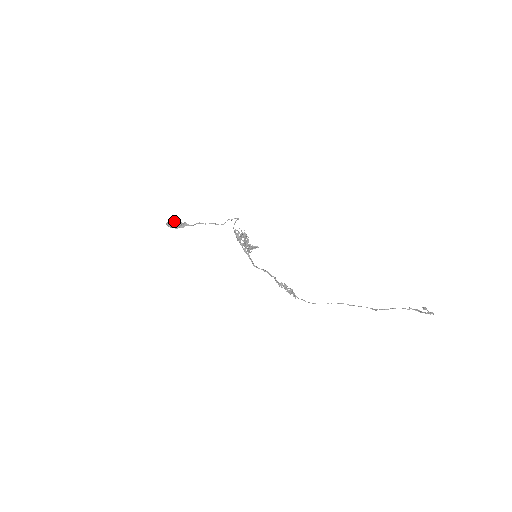
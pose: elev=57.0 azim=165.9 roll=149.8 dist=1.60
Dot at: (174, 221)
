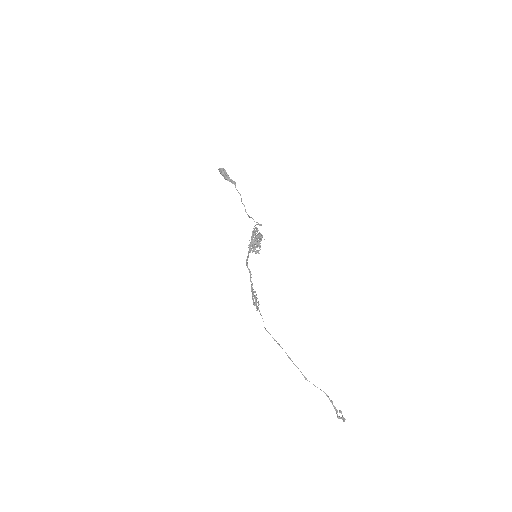
Dot at: (226, 173)
